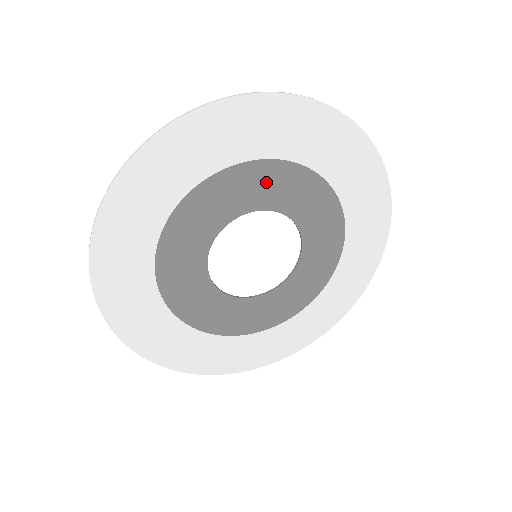
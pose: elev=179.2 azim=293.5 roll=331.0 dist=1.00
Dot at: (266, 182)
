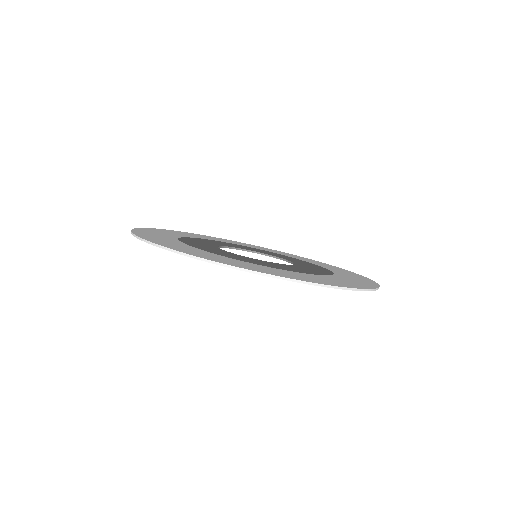
Dot at: occluded
